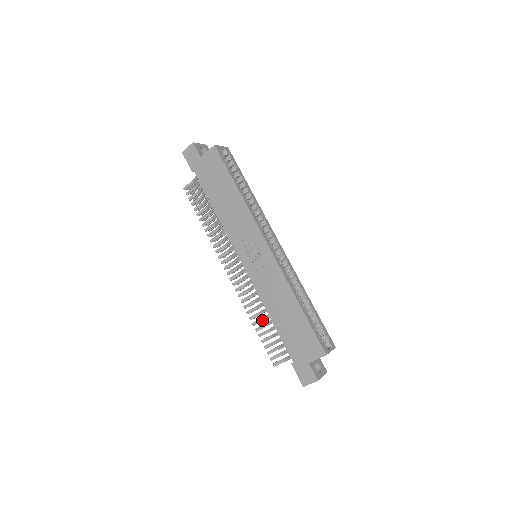
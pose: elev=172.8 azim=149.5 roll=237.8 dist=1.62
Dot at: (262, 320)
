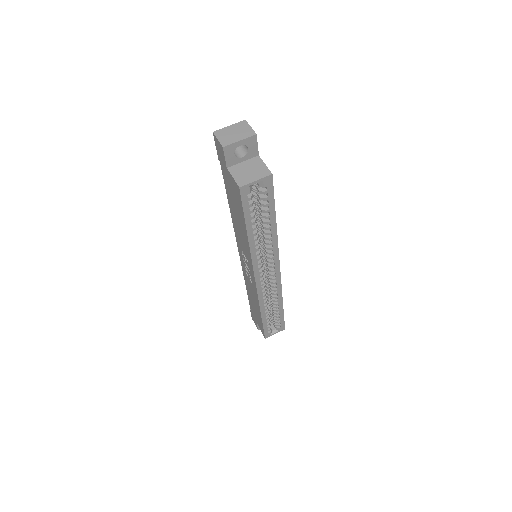
Dot at: occluded
